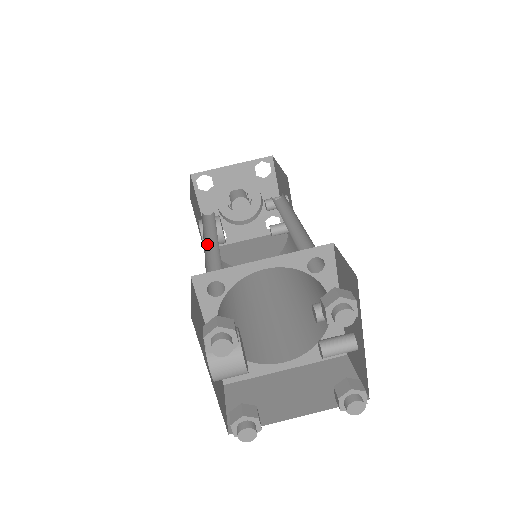
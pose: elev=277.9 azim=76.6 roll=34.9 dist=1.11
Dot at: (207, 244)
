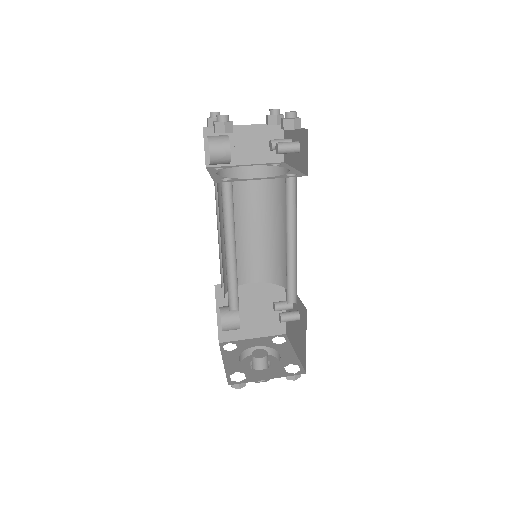
Dot at: occluded
